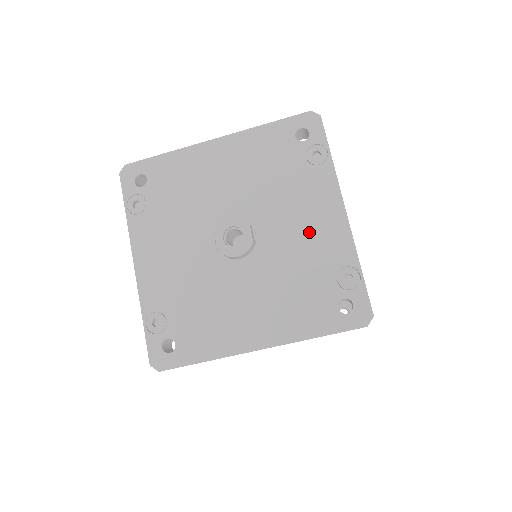
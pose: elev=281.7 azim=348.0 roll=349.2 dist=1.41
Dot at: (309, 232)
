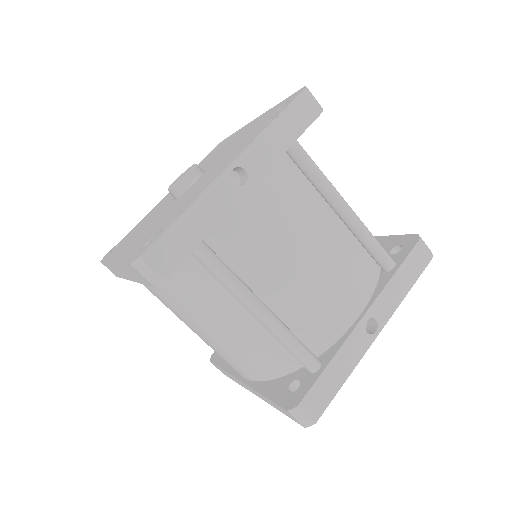
Dot at: (204, 182)
